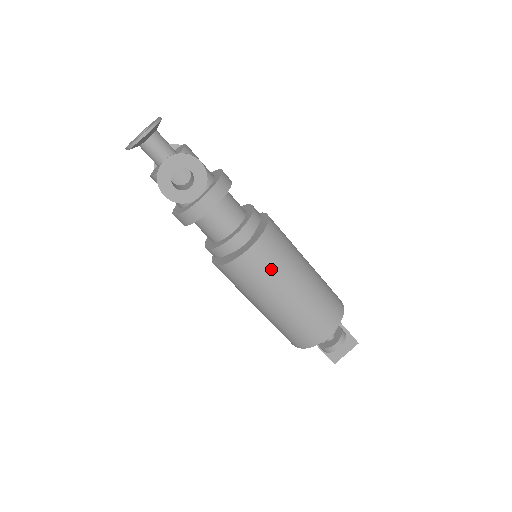
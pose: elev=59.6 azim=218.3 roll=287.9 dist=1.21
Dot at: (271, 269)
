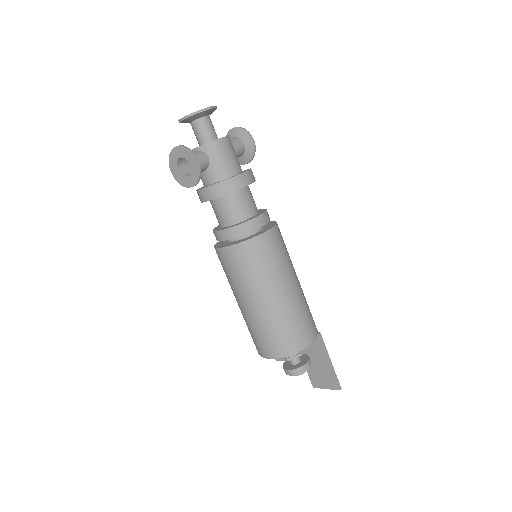
Dot at: (238, 274)
